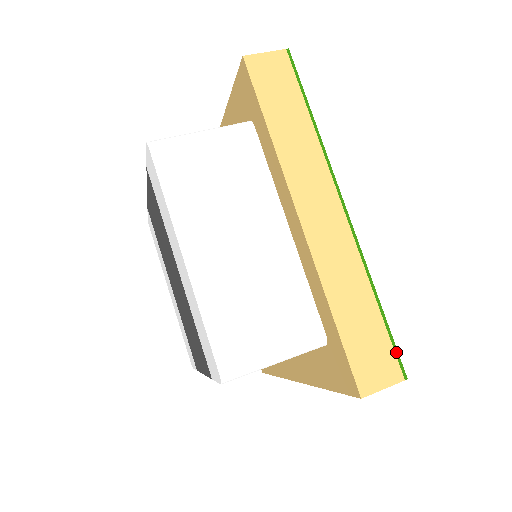
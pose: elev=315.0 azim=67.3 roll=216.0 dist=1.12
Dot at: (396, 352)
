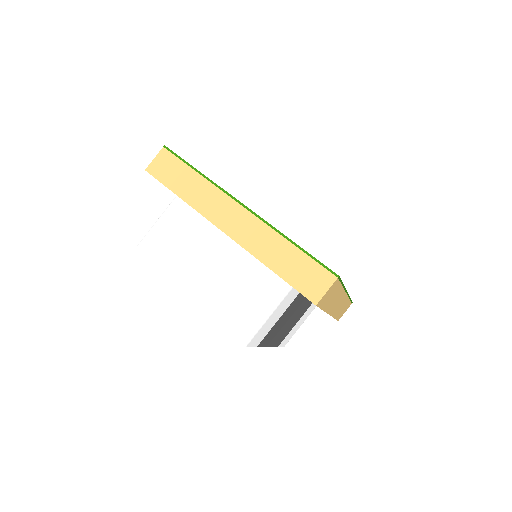
Dot at: (323, 265)
